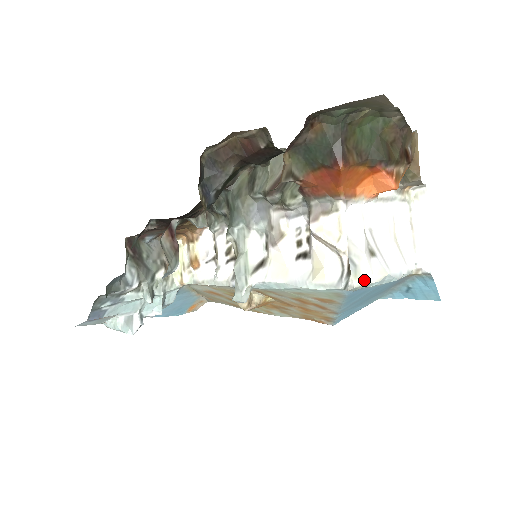
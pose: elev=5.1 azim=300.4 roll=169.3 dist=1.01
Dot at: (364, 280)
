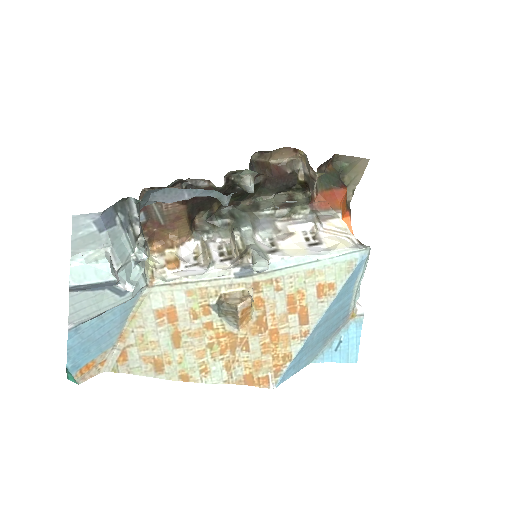
Dot at: occluded
